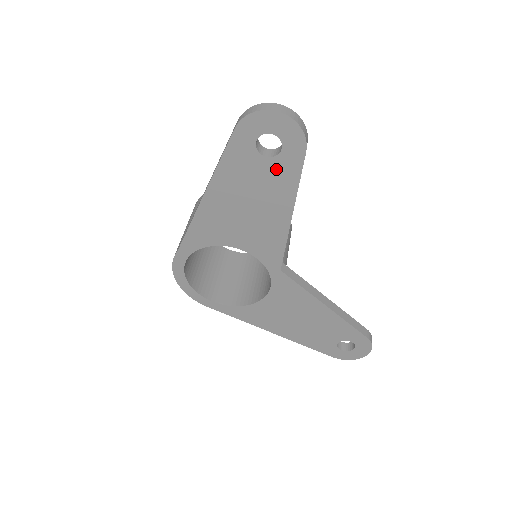
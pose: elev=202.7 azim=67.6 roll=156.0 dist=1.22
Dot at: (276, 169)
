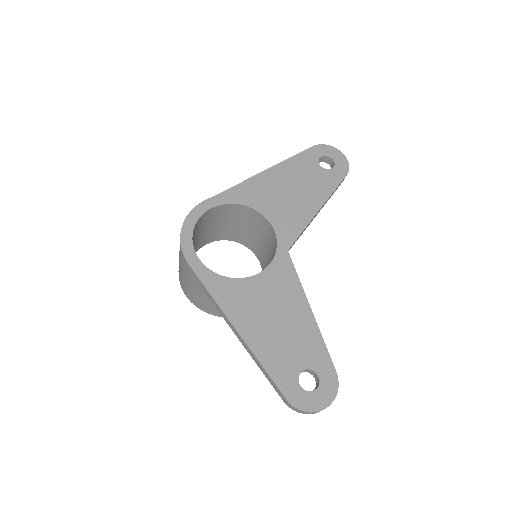
Dot at: (324, 176)
